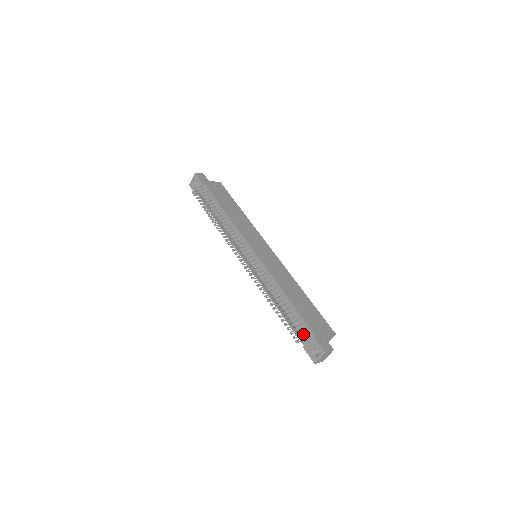
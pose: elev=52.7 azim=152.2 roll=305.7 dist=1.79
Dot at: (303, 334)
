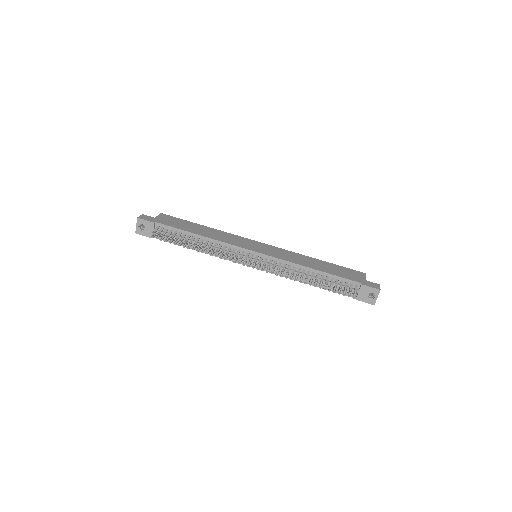
Dot at: (351, 289)
